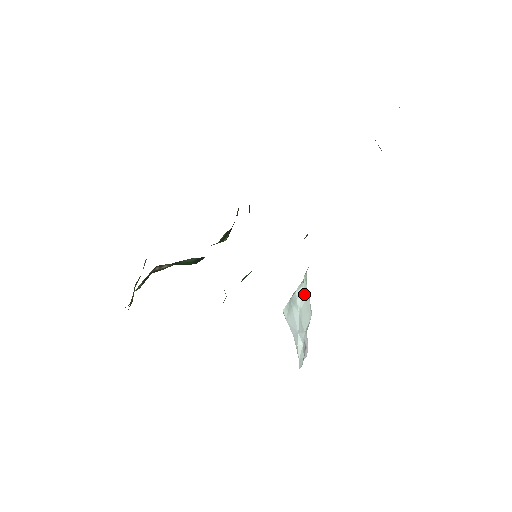
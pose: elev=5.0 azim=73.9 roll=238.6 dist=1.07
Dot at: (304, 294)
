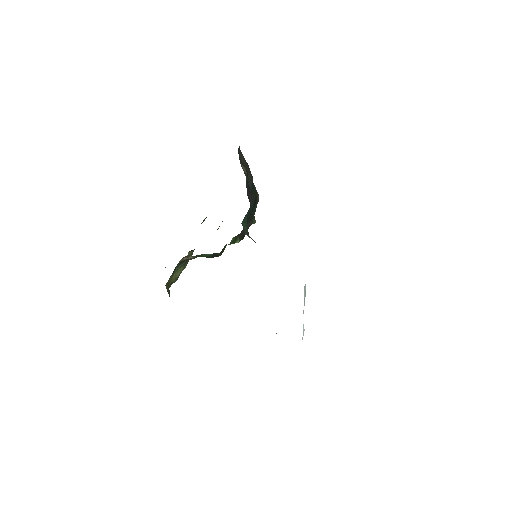
Dot at: (305, 290)
